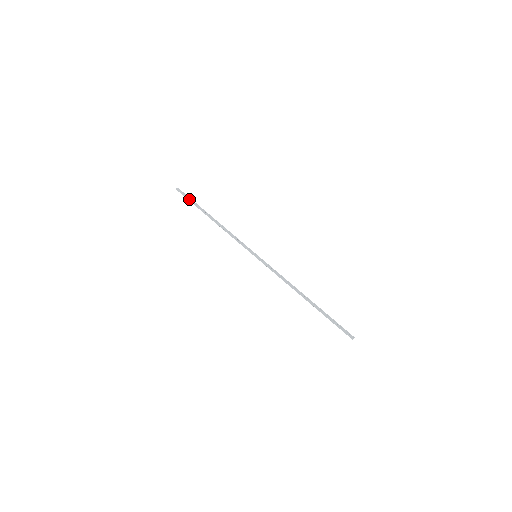
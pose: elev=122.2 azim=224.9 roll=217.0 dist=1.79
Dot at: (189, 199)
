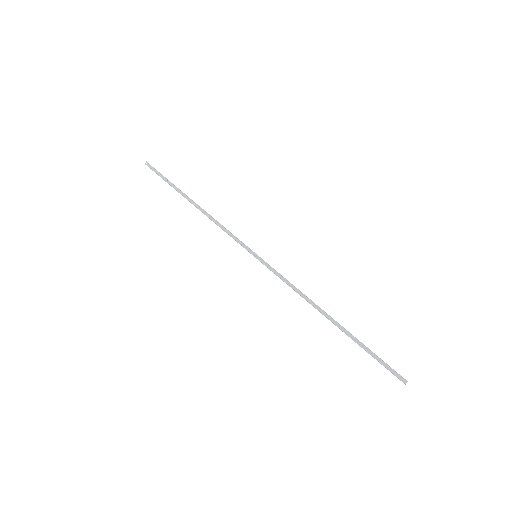
Dot at: (162, 178)
